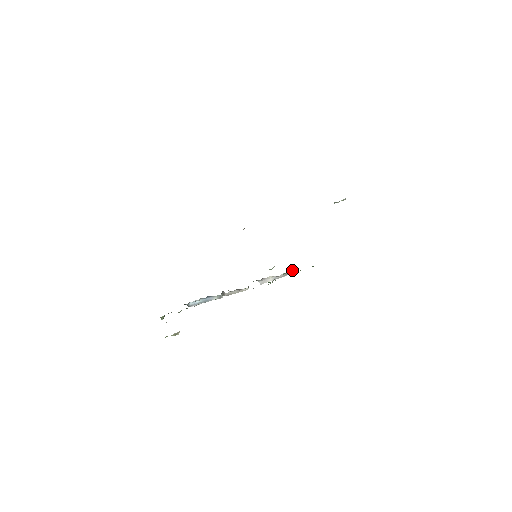
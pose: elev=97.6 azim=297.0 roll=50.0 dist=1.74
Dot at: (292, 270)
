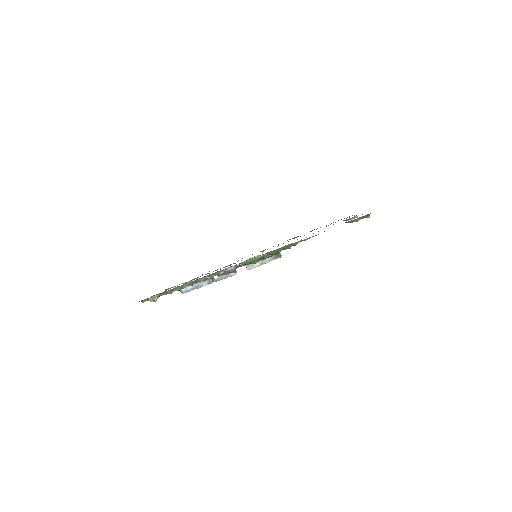
Dot at: (277, 253)
